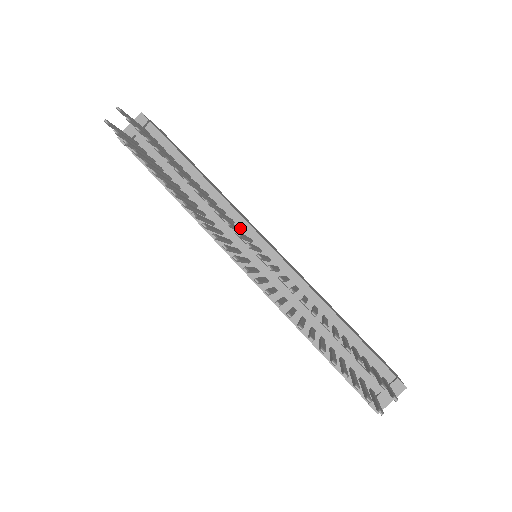
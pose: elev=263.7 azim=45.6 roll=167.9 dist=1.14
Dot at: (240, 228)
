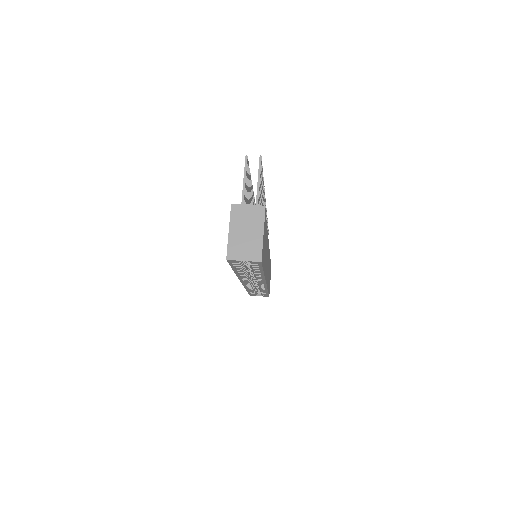
Dot at: occluded
